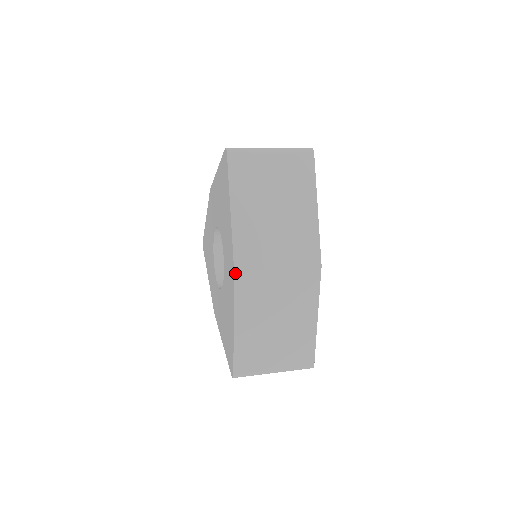
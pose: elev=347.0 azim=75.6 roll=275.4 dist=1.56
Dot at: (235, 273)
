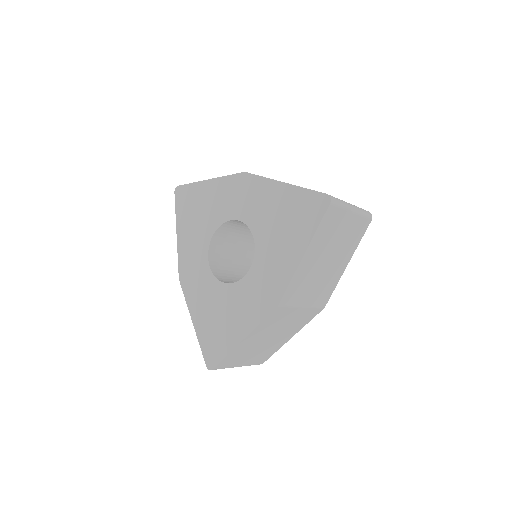
Dot at: (277, 307)
